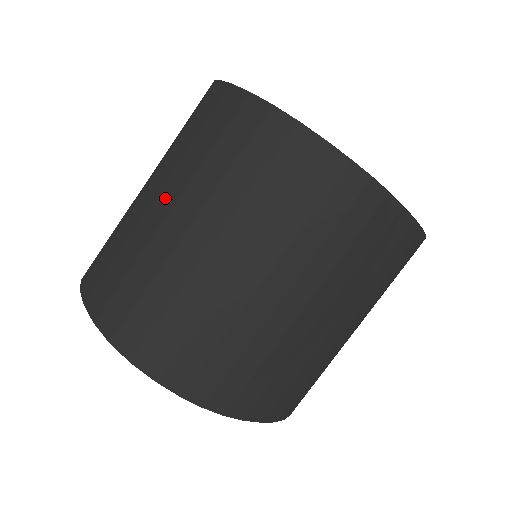
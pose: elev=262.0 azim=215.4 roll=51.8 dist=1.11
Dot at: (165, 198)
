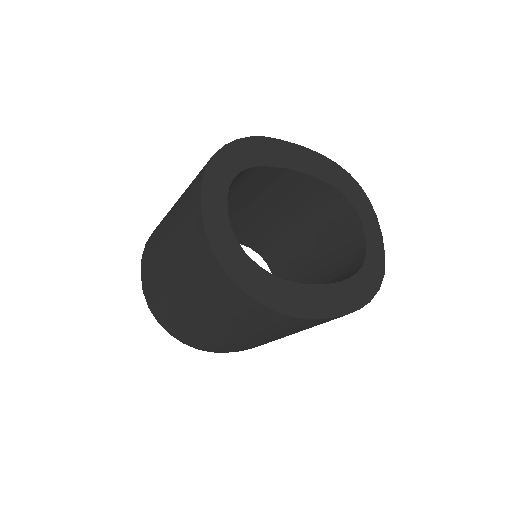
Dot at: (168, 253)
